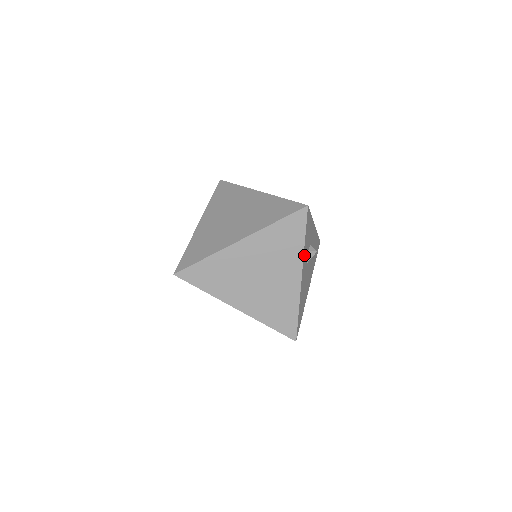
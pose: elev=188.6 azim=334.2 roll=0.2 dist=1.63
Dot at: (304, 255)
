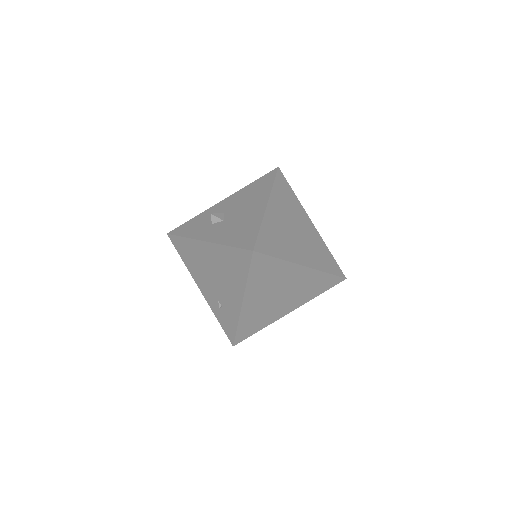
Dot at: occluded
